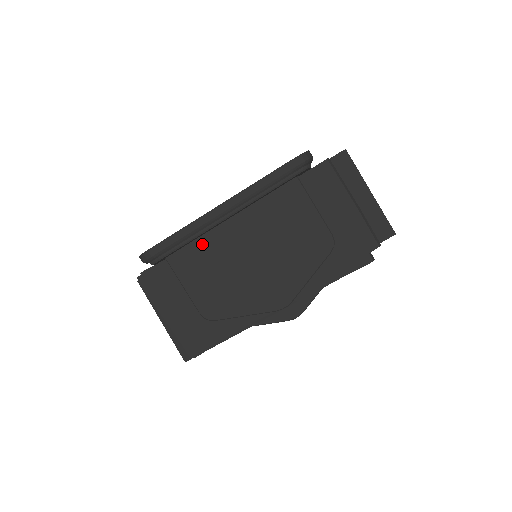
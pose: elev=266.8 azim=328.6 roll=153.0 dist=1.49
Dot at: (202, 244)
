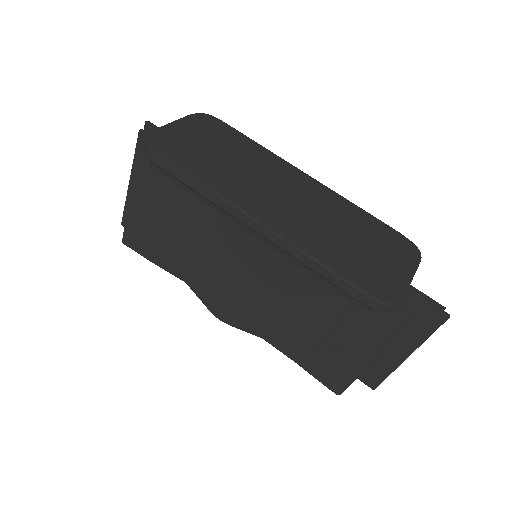
Dot at: occluded
